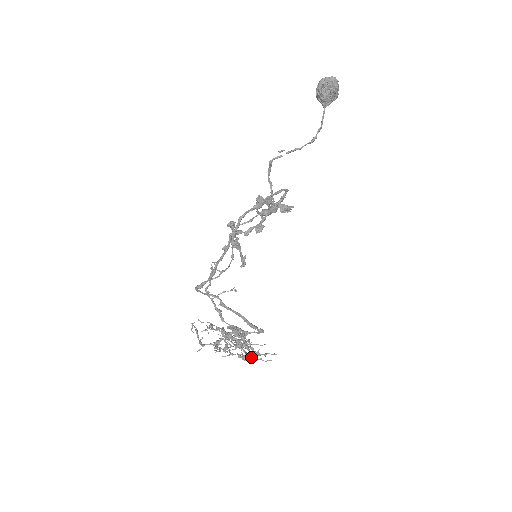
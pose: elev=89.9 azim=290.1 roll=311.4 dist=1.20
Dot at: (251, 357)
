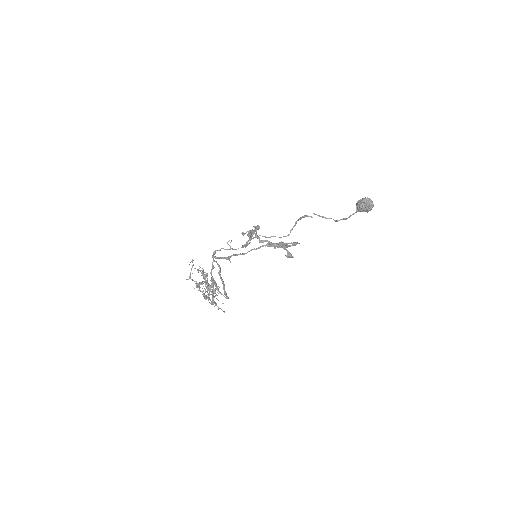
Dot at: occluded
